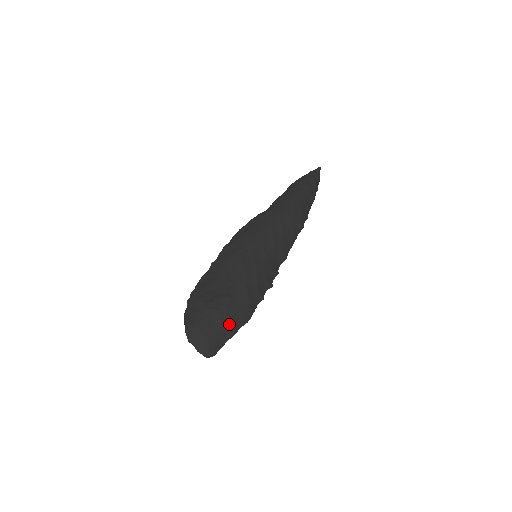
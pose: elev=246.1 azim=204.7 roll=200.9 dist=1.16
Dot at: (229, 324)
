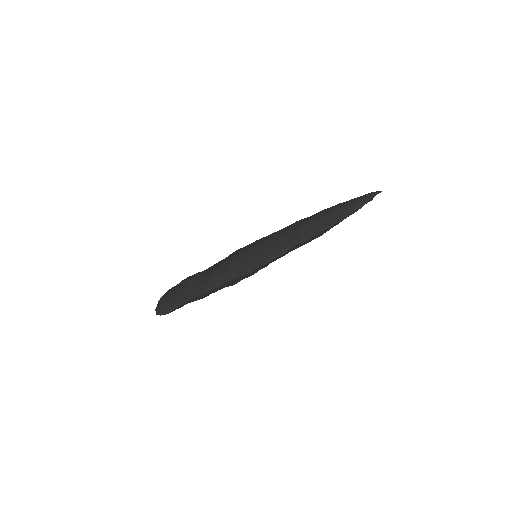
Dot at: (184, 291)
